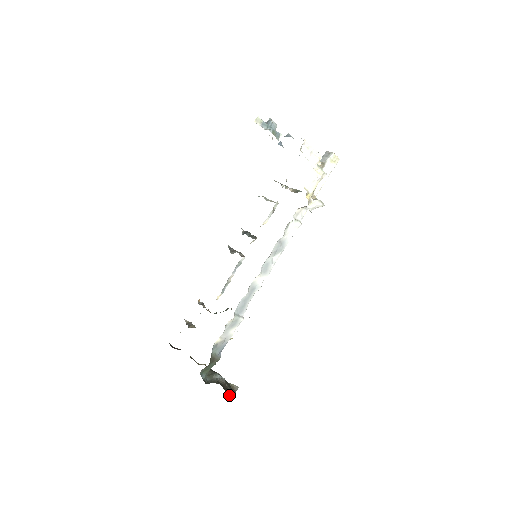
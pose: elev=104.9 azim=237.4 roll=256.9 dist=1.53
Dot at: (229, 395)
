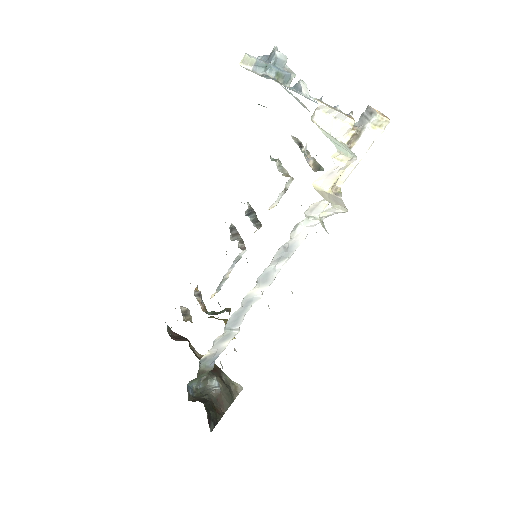
Dot at: (218, 416)
